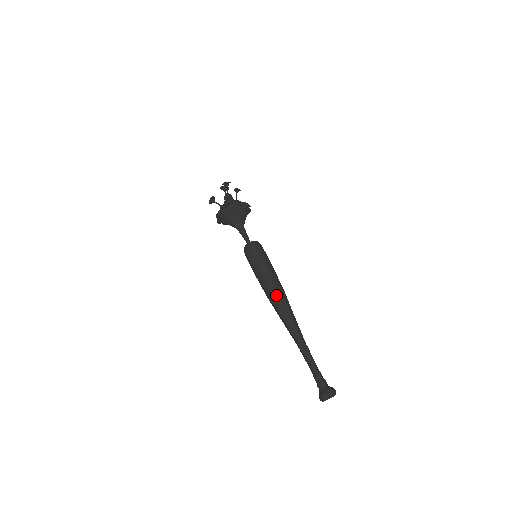
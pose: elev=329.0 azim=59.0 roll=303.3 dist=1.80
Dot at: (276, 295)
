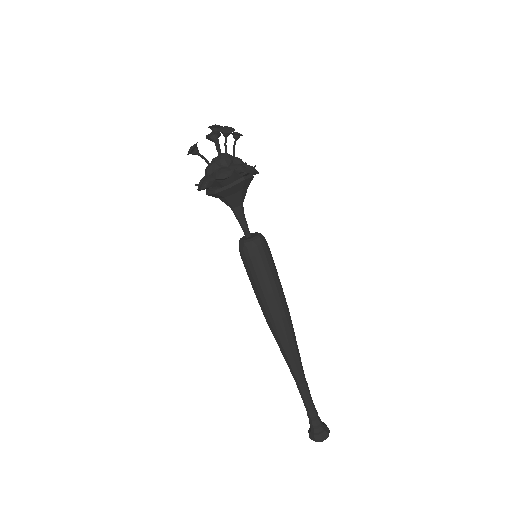
Dot at: (281, 322)
